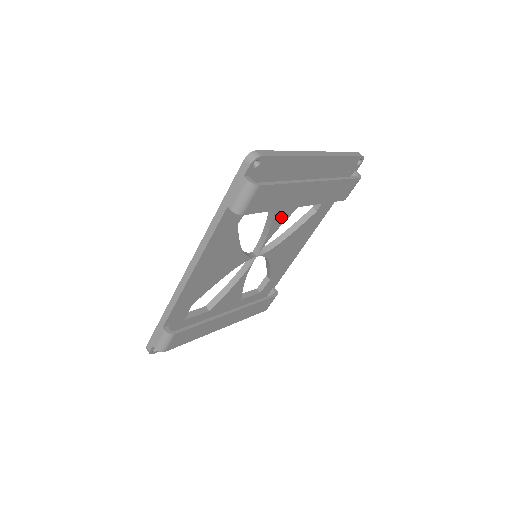
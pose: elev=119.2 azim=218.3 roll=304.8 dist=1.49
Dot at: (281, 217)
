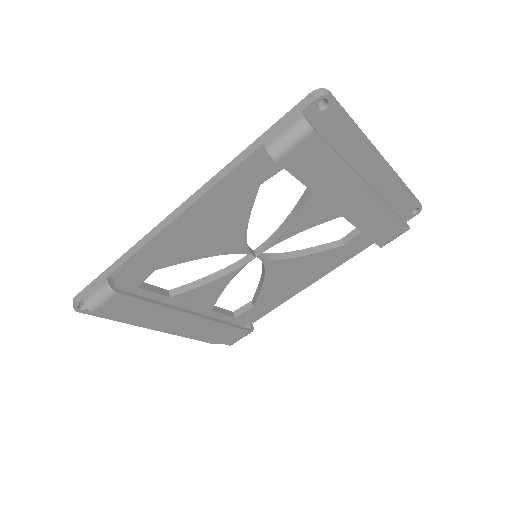
Dot at: (307, 219)
